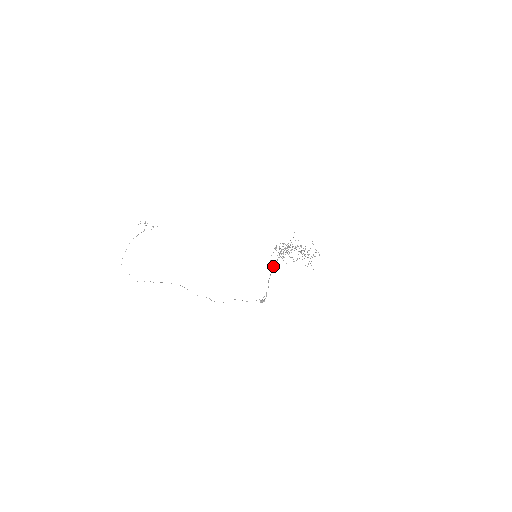
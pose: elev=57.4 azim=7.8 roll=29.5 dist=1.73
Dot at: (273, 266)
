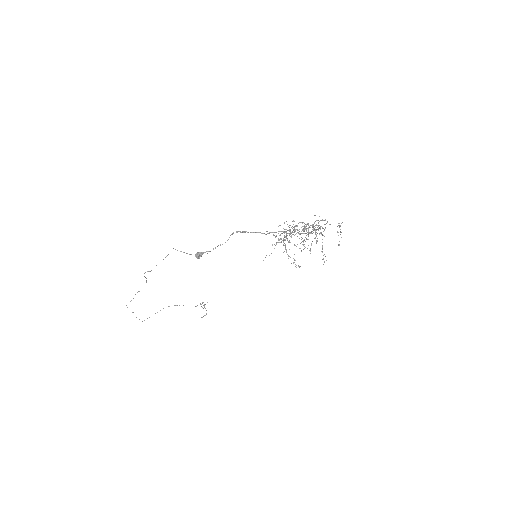
Dot at: (253, 232)
